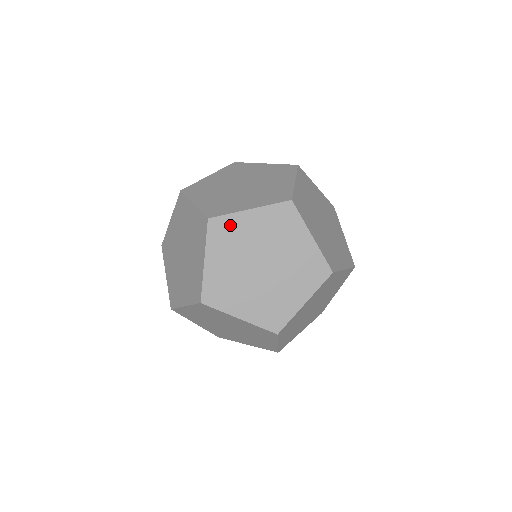
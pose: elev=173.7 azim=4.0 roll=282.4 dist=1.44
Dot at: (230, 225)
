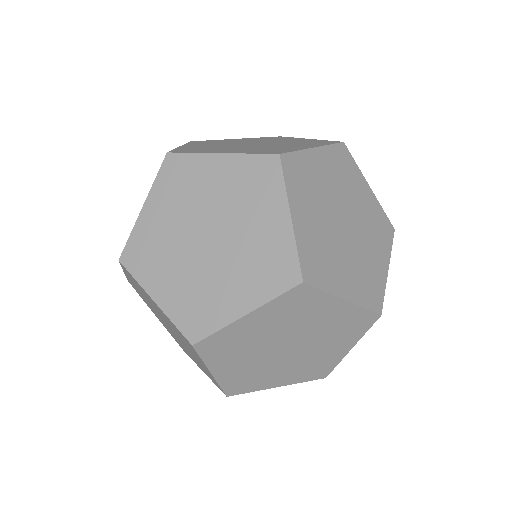
Dot at: (138, 285)
